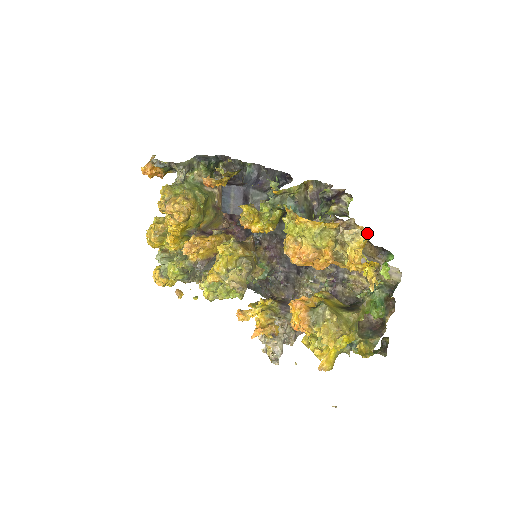
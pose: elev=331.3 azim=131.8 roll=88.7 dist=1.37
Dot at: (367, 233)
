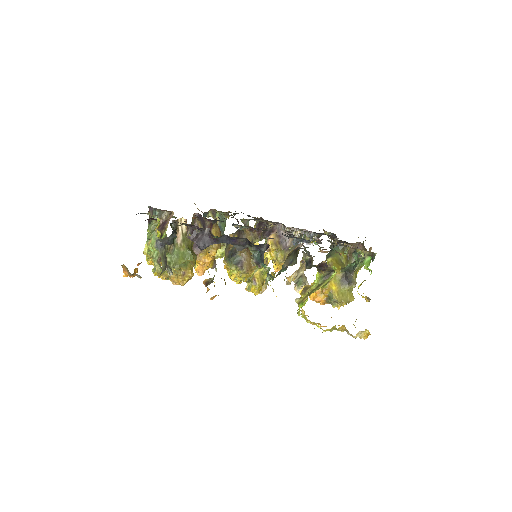
Dot at: (367, 331)
